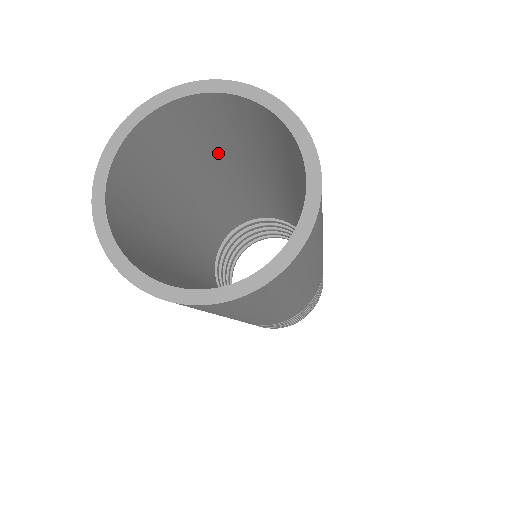
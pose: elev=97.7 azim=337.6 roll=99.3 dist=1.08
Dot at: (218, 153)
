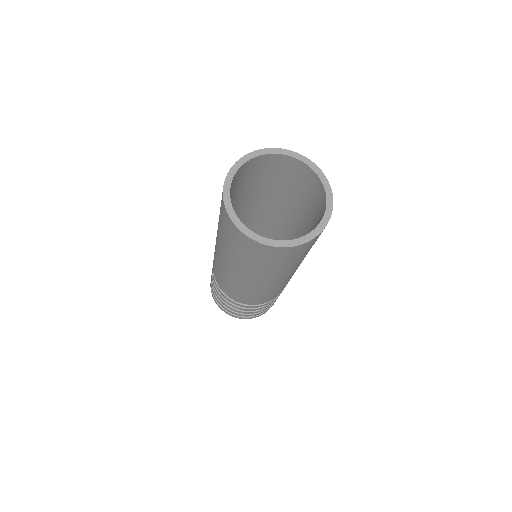
Dot at: (293, 196)
